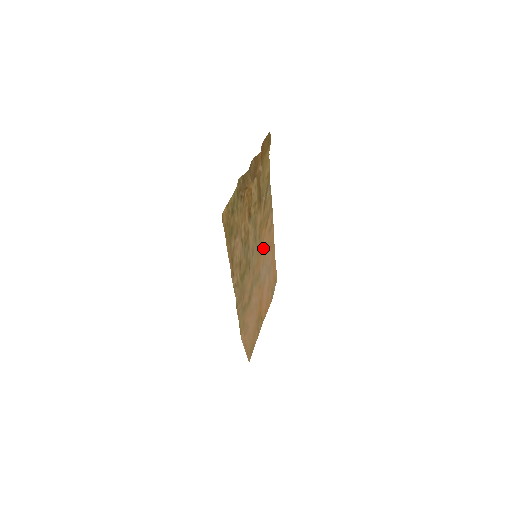
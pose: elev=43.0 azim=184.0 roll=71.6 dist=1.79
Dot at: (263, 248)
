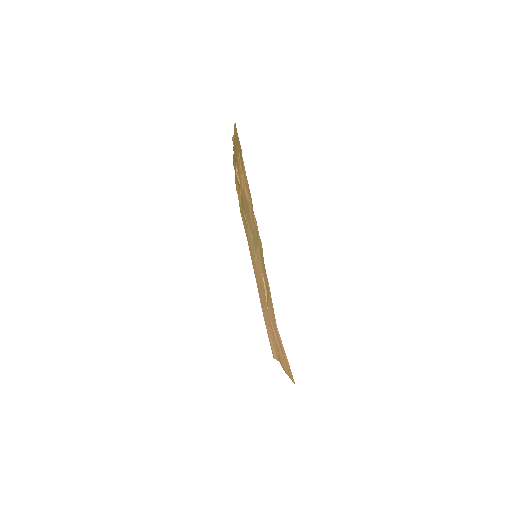
Dot at: occluded
